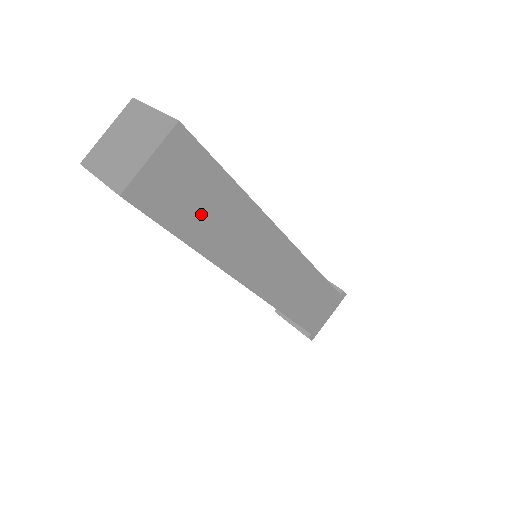
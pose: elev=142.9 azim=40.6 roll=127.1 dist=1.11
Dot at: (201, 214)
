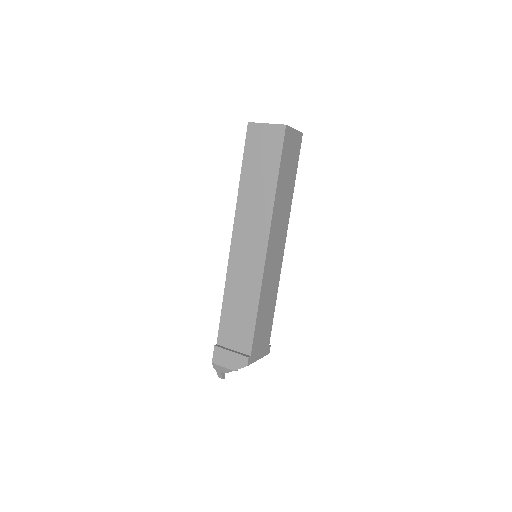
Dot at: (286, 174)
